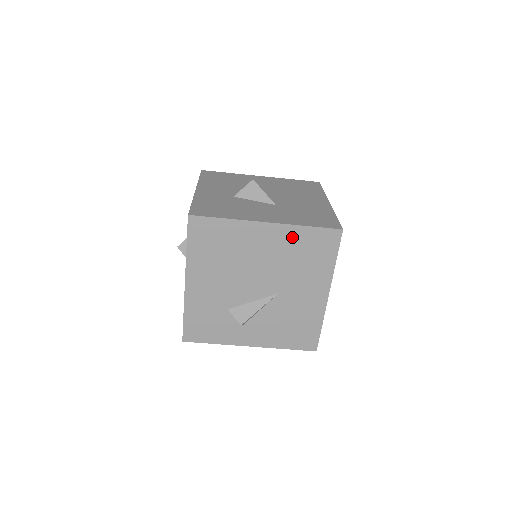
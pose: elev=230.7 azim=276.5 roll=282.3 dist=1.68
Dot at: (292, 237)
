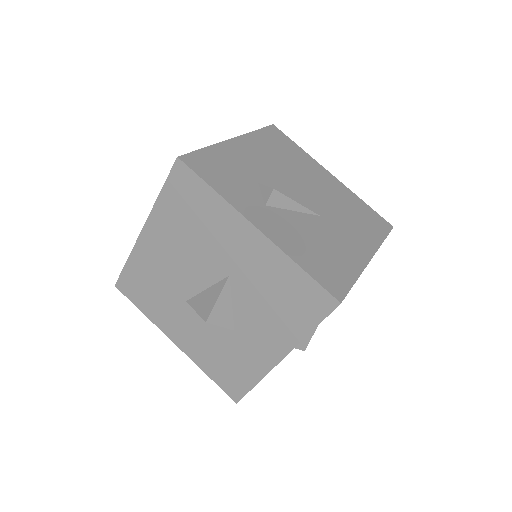
Dot at: (349, 197)
